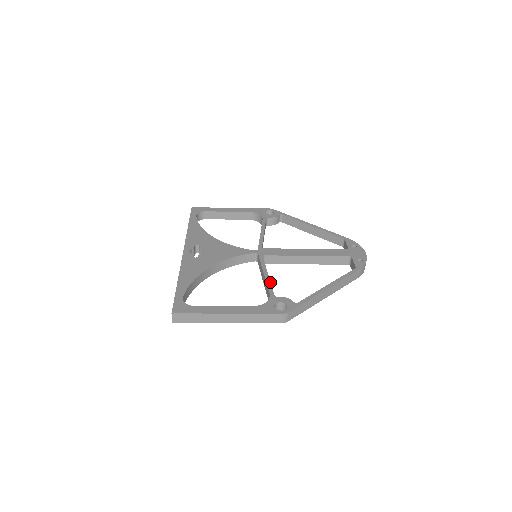
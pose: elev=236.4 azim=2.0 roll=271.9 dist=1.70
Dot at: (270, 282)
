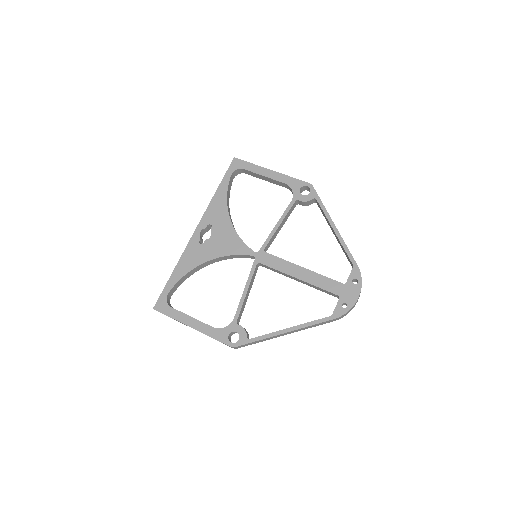
Dot at: (242, 303)
